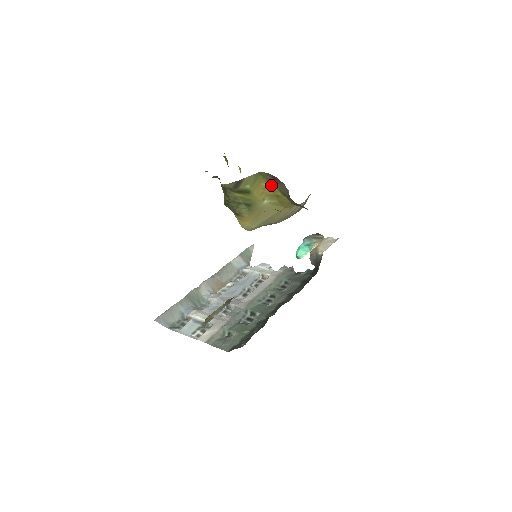
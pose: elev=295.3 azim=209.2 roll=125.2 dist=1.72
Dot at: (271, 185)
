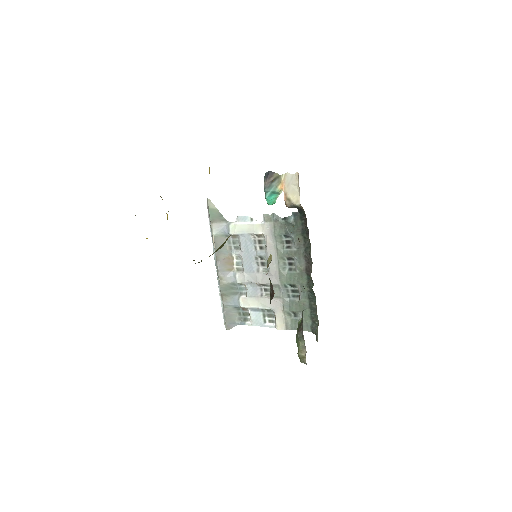
Dot at: occluded
